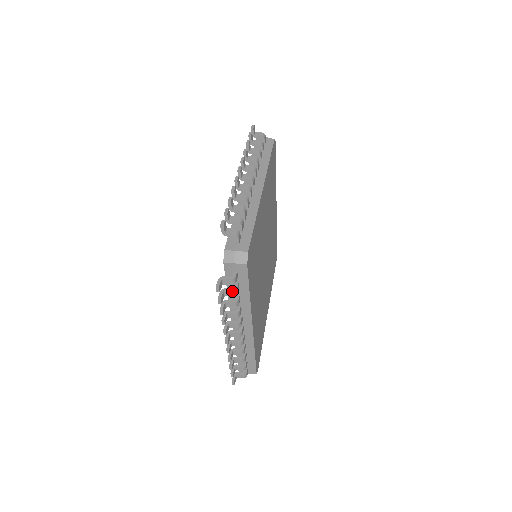
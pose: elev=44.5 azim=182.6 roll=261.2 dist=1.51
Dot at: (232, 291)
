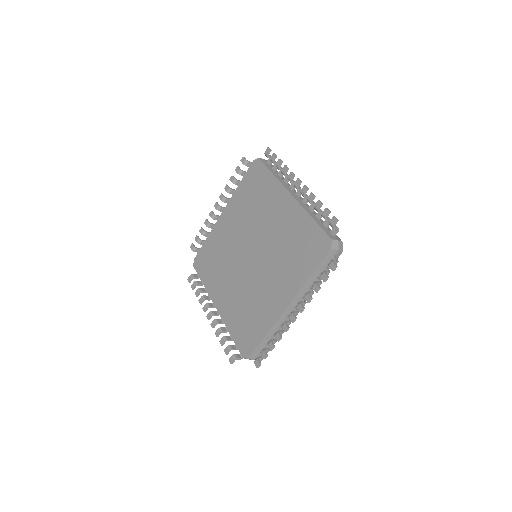
Dot at: occluded
